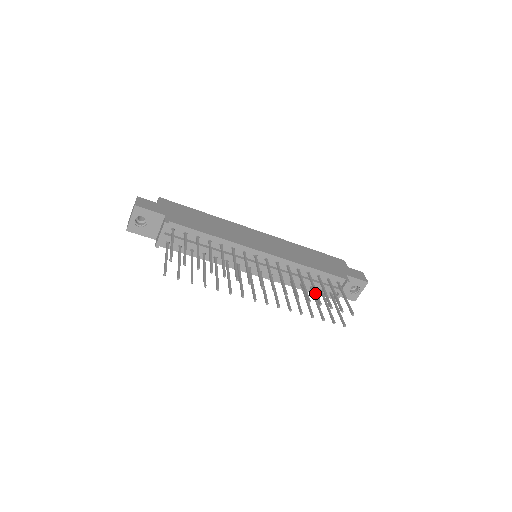
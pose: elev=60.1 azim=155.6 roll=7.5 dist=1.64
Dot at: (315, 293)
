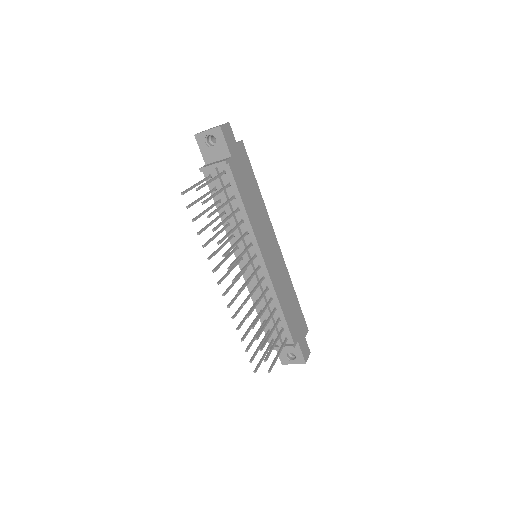
Dot at: (263, 327)
